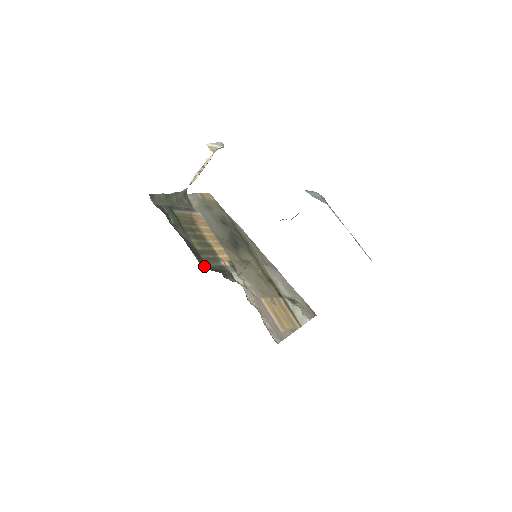
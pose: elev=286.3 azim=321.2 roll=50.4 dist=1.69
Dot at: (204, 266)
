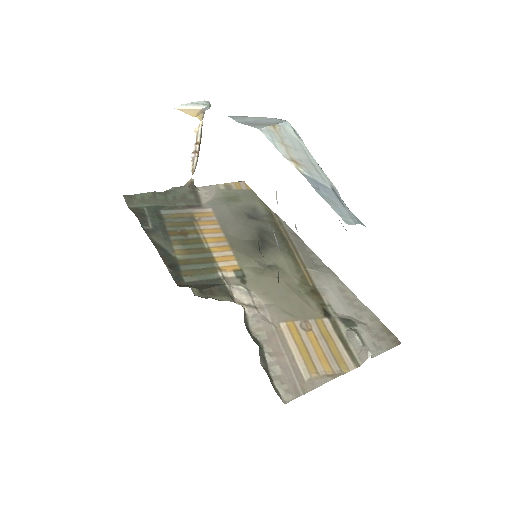
Dot at: (181, 282)
